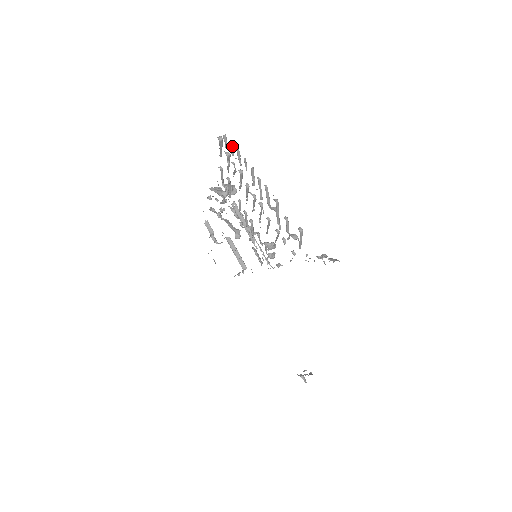
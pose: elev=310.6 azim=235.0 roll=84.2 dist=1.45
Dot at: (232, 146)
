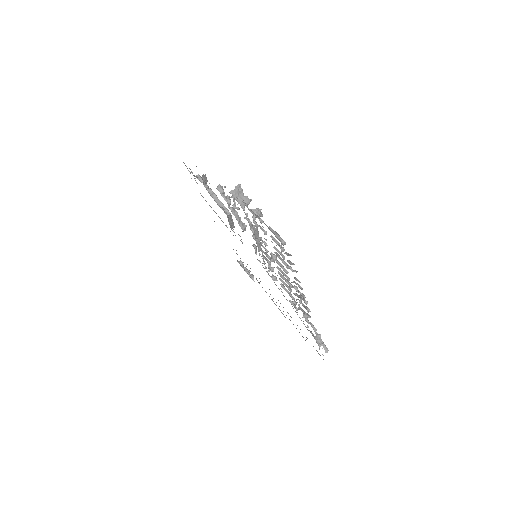
Dot at: occluded
